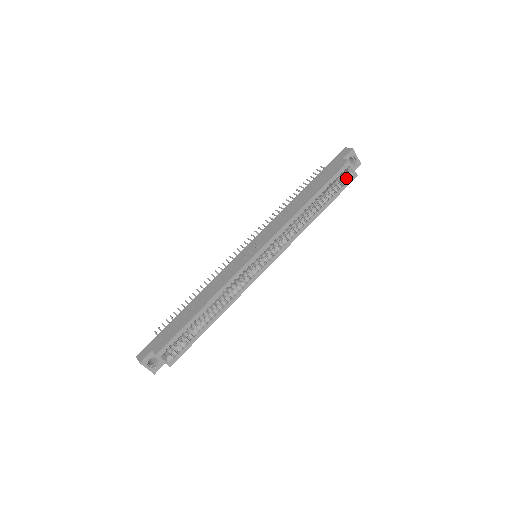
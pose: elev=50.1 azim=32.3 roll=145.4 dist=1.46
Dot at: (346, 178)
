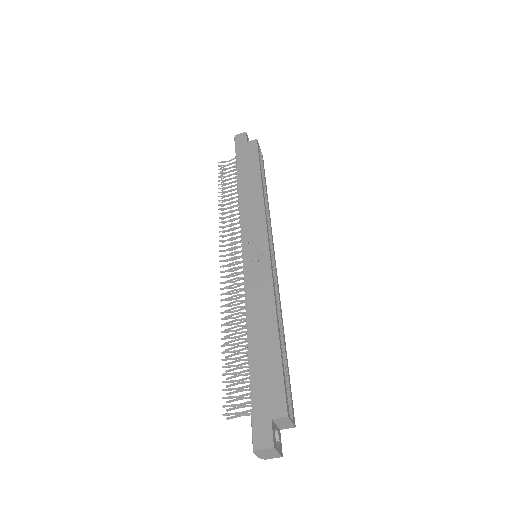
Dot at: (260, 158)
